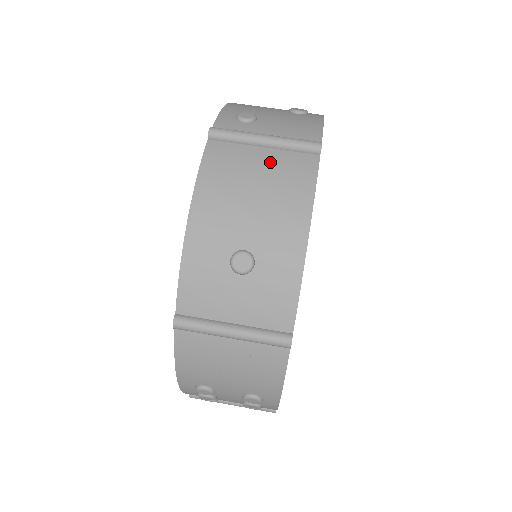
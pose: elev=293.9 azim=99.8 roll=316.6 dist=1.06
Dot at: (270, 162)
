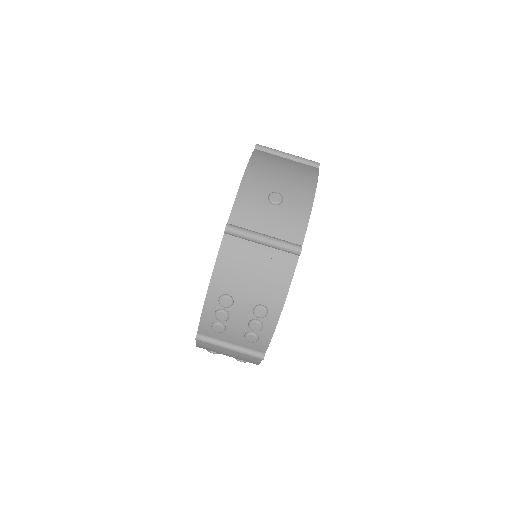
Dot at: (291, 163)
